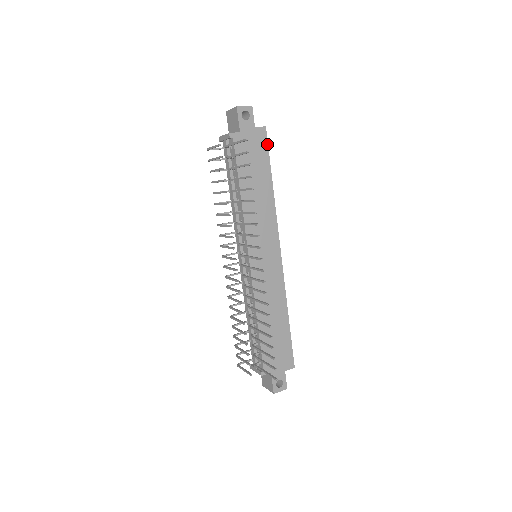
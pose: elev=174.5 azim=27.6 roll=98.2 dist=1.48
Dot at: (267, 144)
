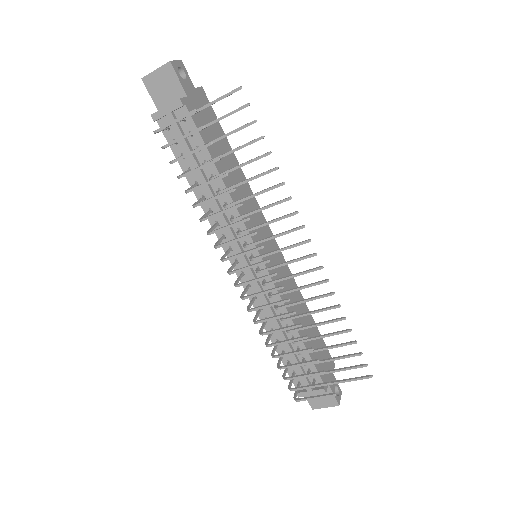
Dot at: (212, 109)
